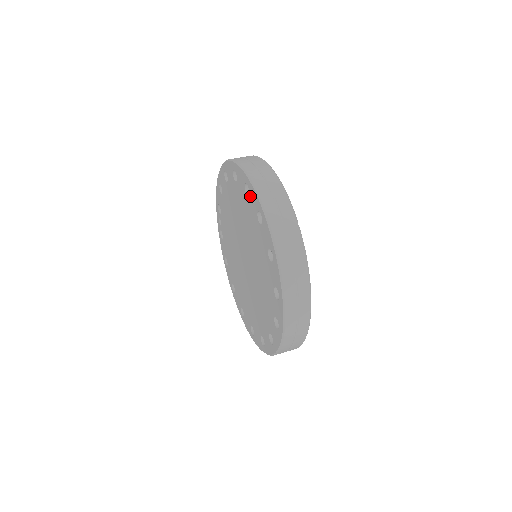
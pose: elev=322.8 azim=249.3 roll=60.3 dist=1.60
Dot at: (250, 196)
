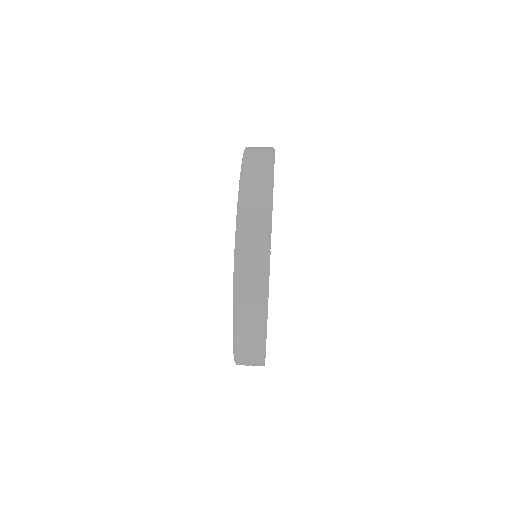
Dot at: occluded
